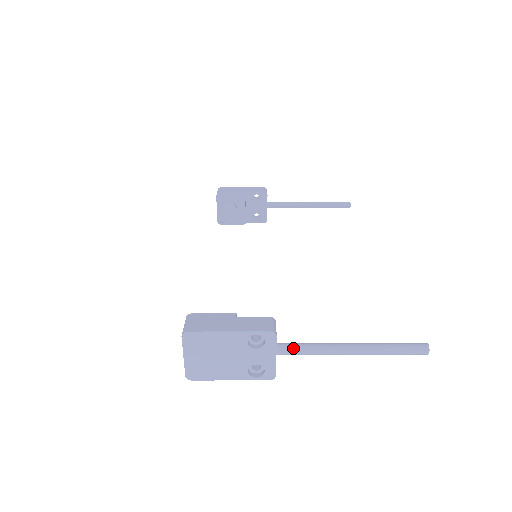
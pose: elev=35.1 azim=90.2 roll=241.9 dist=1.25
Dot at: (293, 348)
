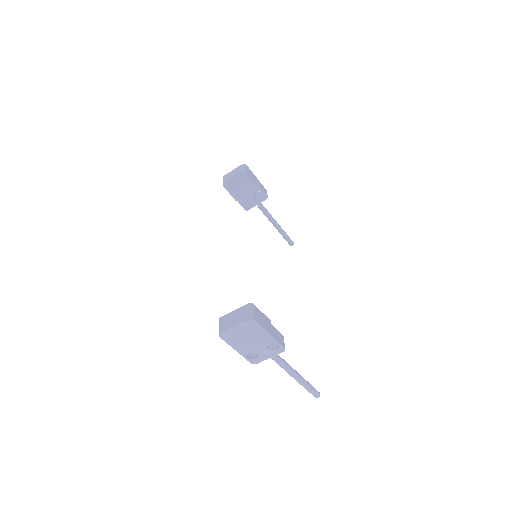
Dot at: (278, 358)
